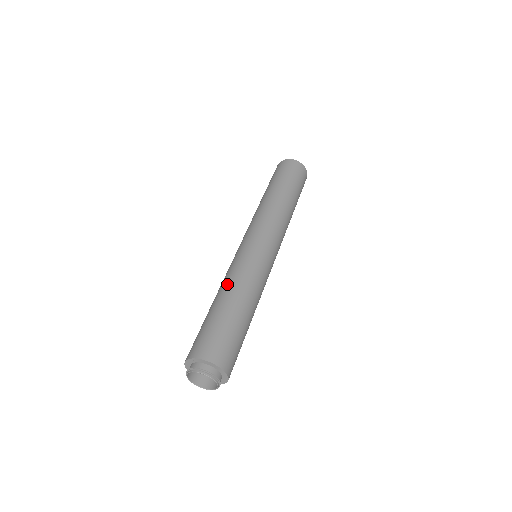
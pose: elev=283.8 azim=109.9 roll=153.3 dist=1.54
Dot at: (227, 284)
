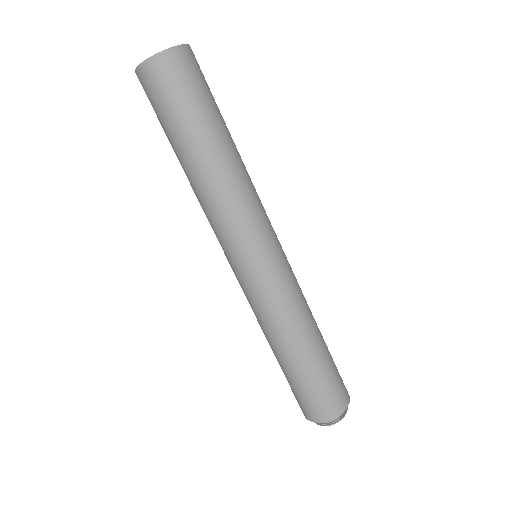
Dot at: (275, 336)
